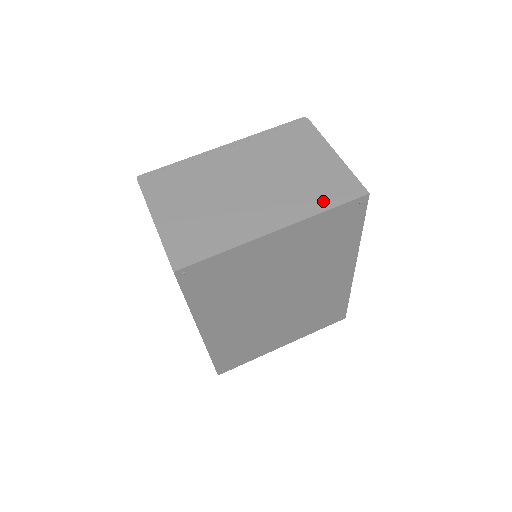
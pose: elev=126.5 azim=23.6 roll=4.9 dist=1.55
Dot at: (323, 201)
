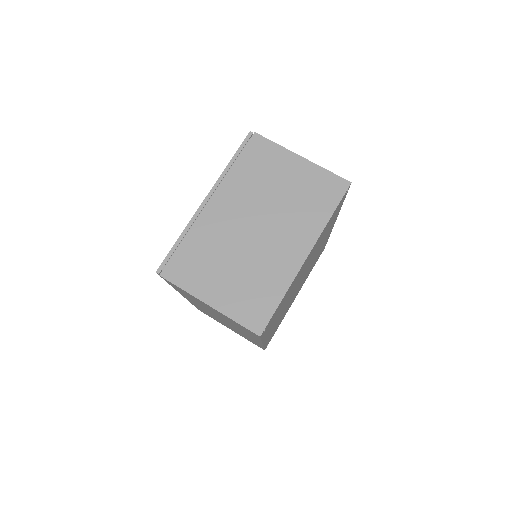
Dot at: (323, 209)
